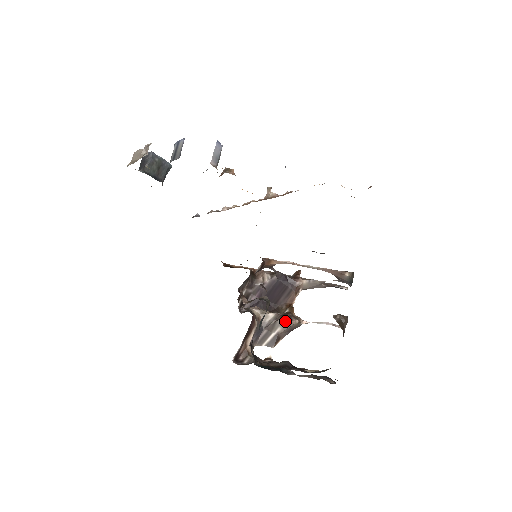
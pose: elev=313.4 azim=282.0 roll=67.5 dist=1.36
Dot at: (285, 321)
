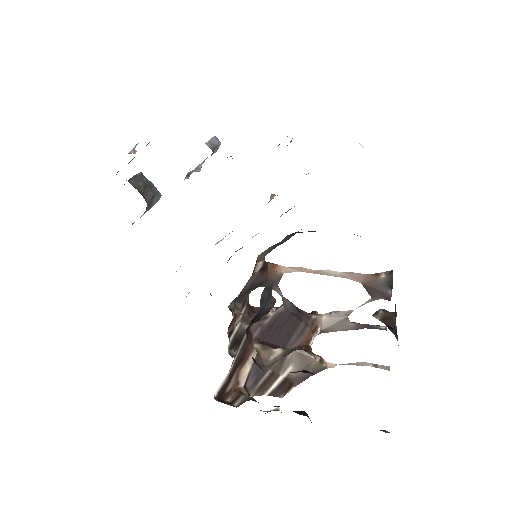
Dot at: (299, 356)
